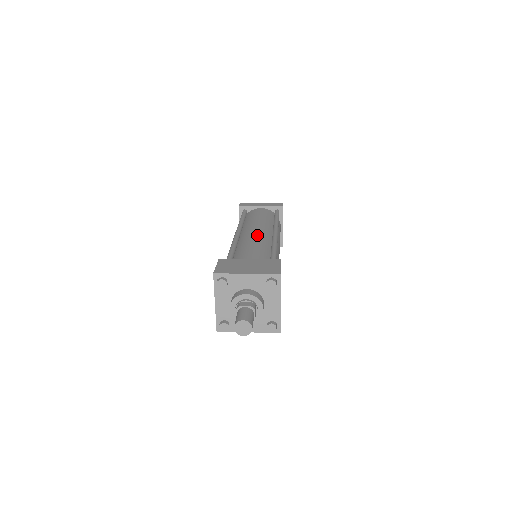
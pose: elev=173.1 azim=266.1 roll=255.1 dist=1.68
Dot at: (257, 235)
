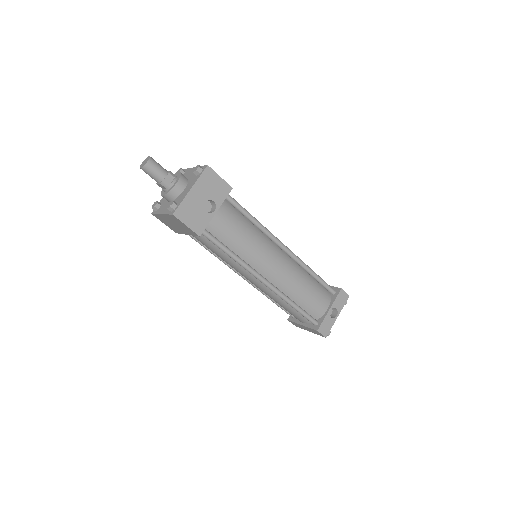
Dot at: occluded
